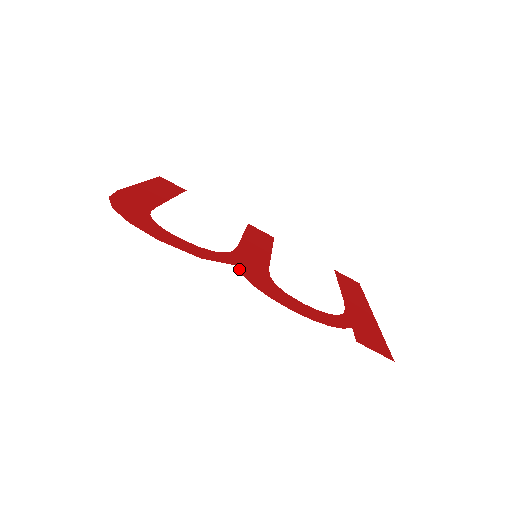
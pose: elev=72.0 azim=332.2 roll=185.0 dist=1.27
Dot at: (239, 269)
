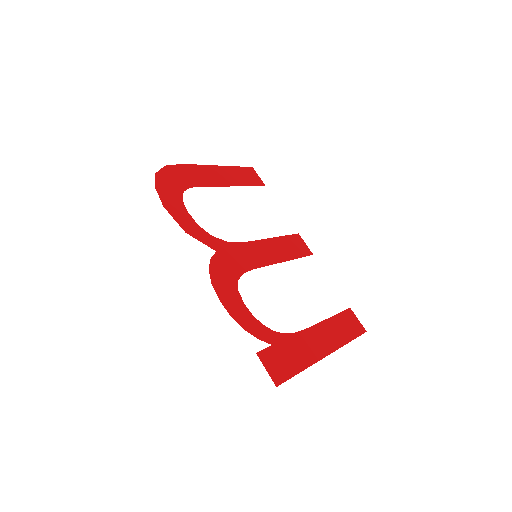
Dot at: (215, 255)
